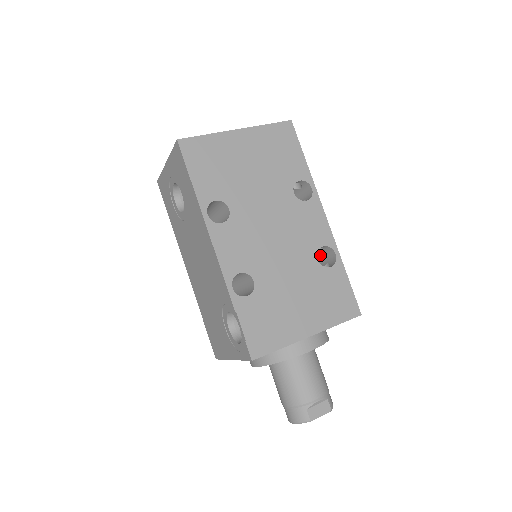
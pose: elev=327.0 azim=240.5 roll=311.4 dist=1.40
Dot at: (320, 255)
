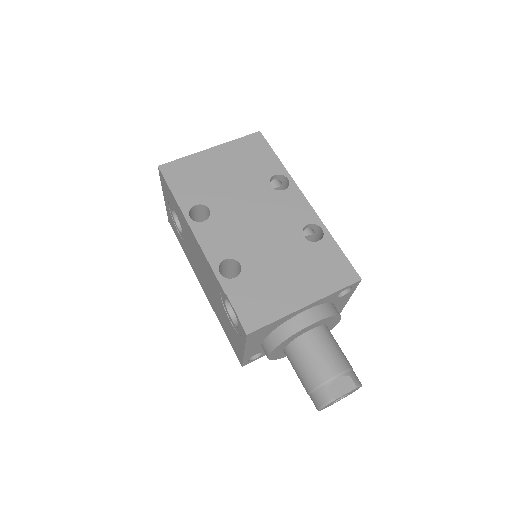
Dot at: (314, 239)
